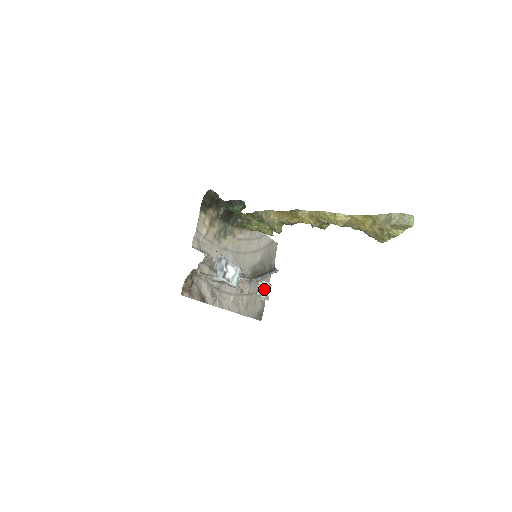
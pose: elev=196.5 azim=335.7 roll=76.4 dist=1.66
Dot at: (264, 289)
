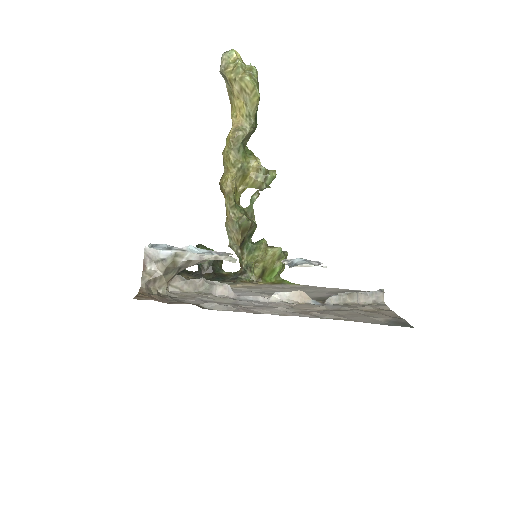
Dot at: (298, 261)
